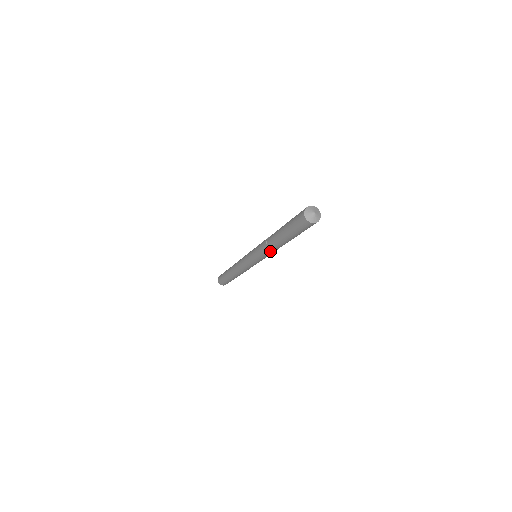
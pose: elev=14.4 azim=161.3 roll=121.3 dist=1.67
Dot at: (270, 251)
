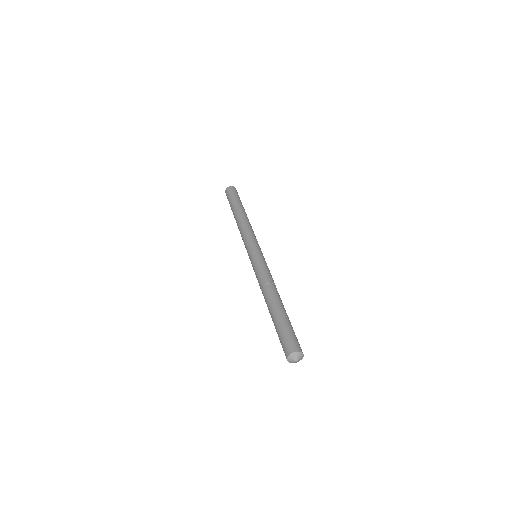
Dot at: occluded
